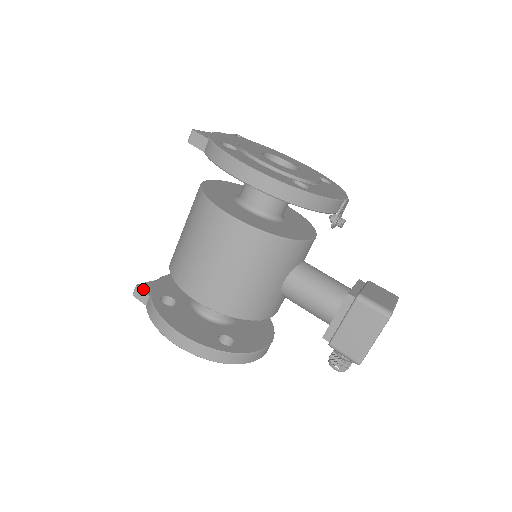
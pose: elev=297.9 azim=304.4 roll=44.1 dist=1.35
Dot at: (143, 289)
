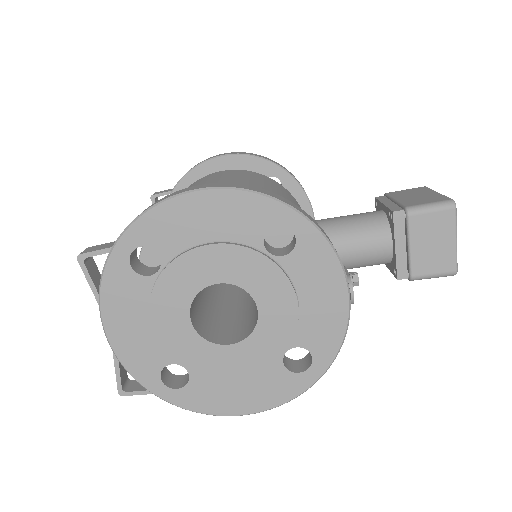
Dot at: occluded
